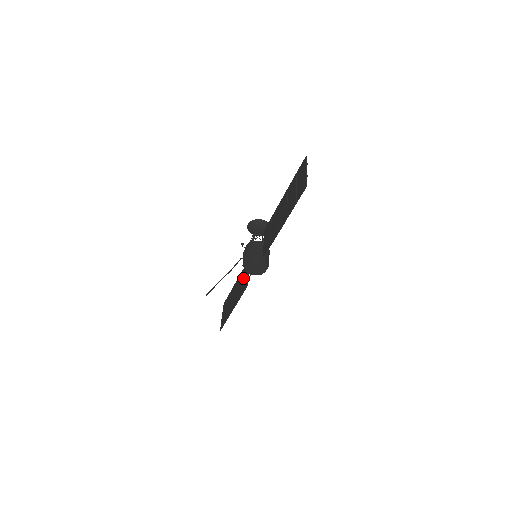
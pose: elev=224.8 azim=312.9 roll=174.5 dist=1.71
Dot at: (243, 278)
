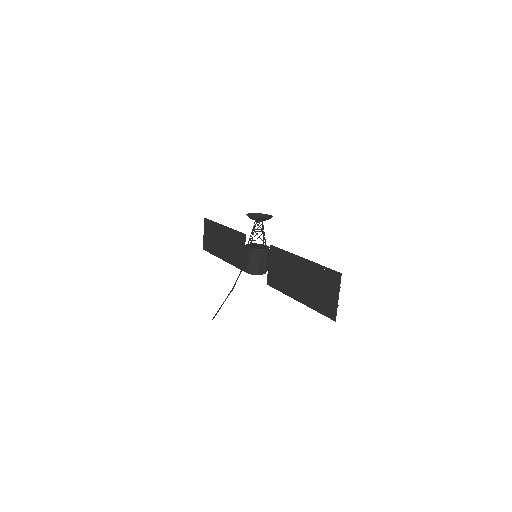
Dot at: (236, 247)
